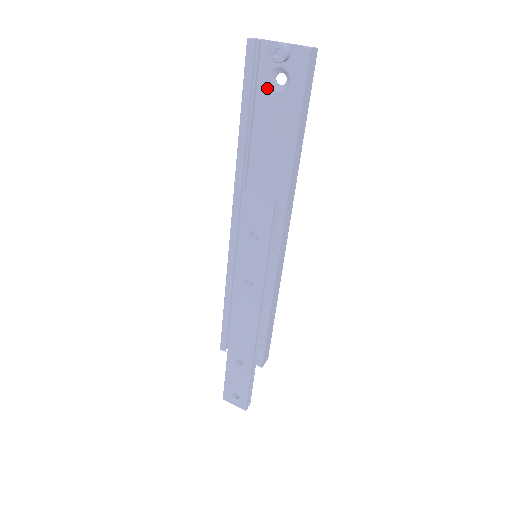
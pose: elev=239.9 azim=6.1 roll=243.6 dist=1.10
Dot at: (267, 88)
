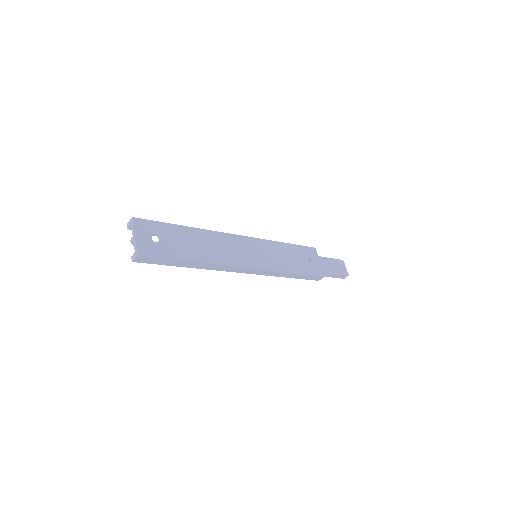
Dot at: (159, 235)
